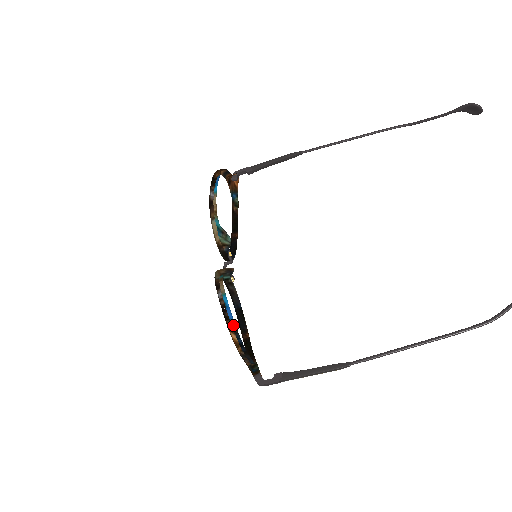
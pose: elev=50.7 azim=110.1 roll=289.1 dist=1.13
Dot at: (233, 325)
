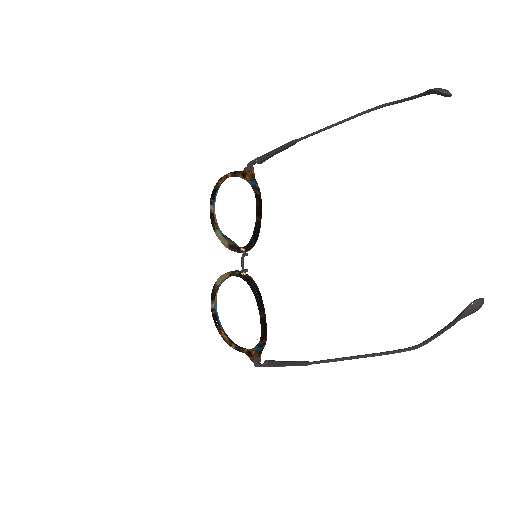
Dot at: (223, 330)
